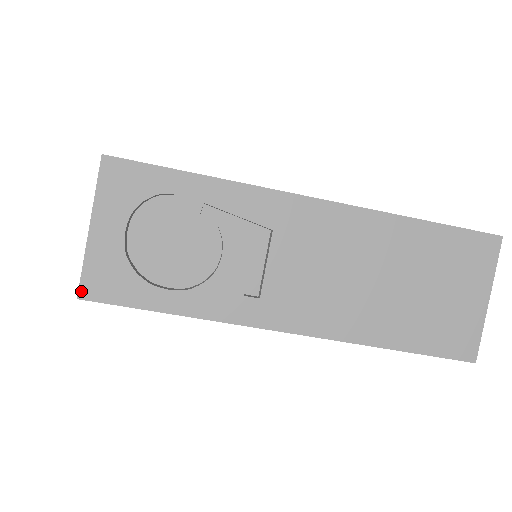
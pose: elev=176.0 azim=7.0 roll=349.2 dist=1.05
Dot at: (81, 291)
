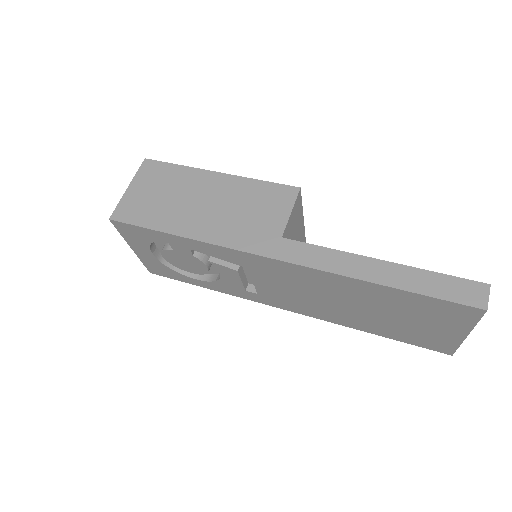
Dot at: (149, 271)
